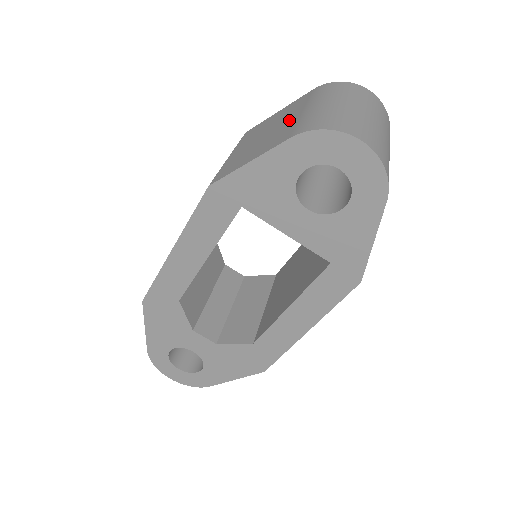
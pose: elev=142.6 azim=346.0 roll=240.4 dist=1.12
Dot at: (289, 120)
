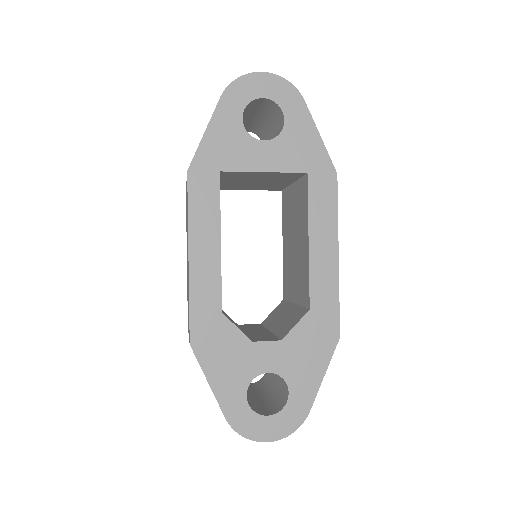
Dot at: occluded
